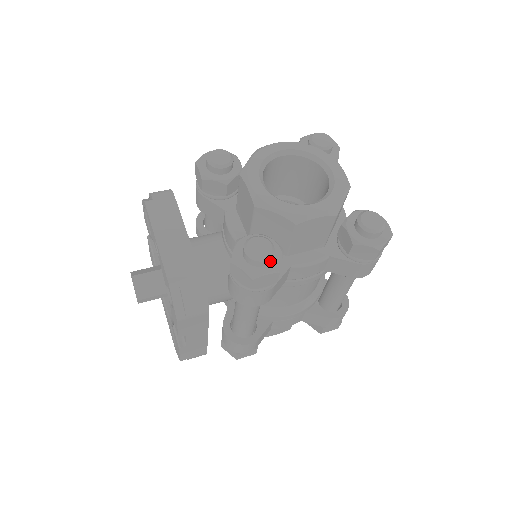
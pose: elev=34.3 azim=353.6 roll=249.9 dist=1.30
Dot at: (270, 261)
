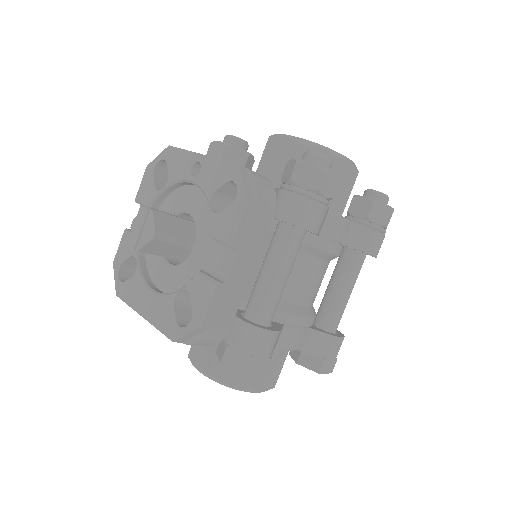
Dot at: occluded
